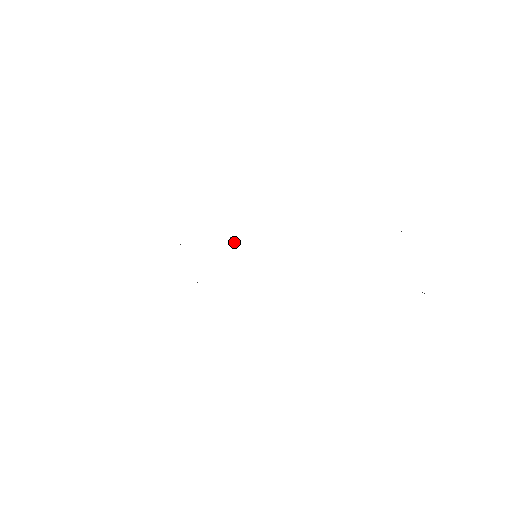
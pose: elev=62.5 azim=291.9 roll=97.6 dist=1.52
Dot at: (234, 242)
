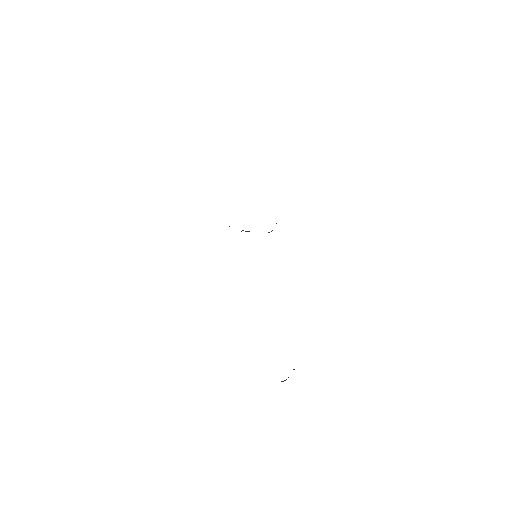
Dot at: occluded
